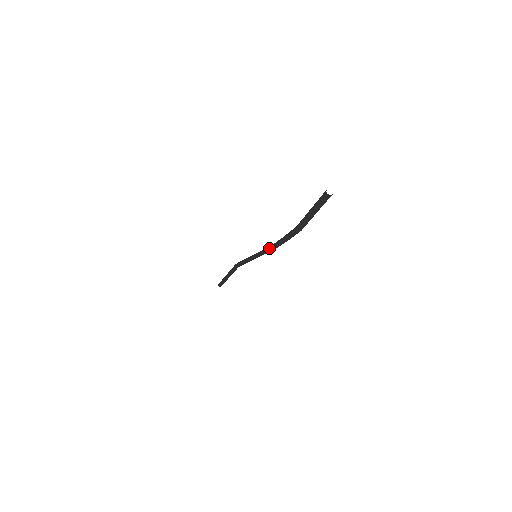
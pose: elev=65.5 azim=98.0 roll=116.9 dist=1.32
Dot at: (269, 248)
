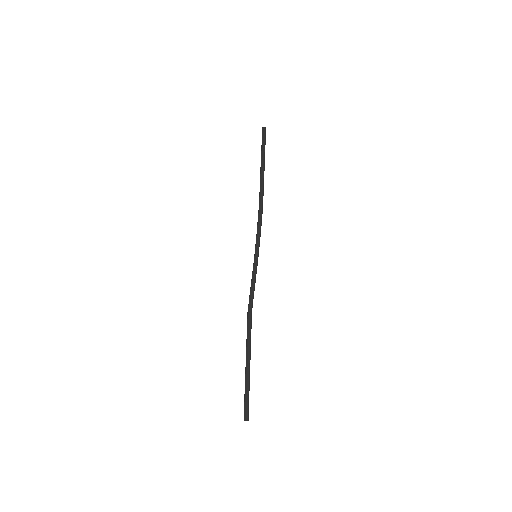
Dot at: occluded
